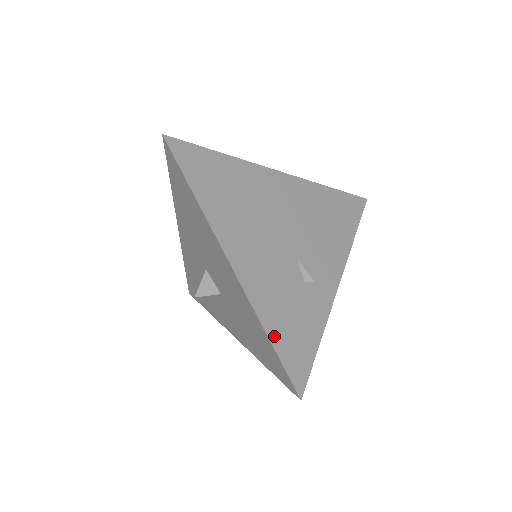
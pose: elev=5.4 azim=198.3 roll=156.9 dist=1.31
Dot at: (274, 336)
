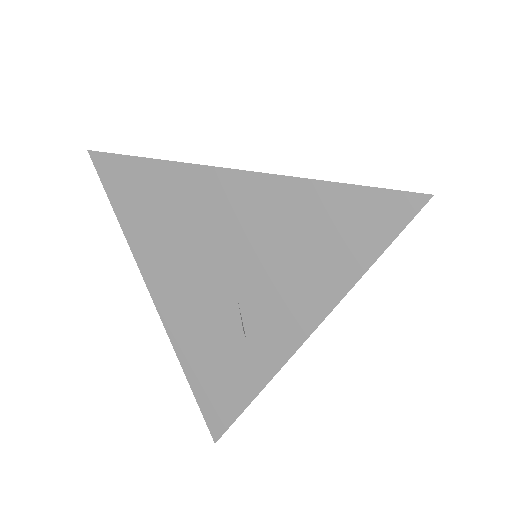
Dot at: (193, 378)
